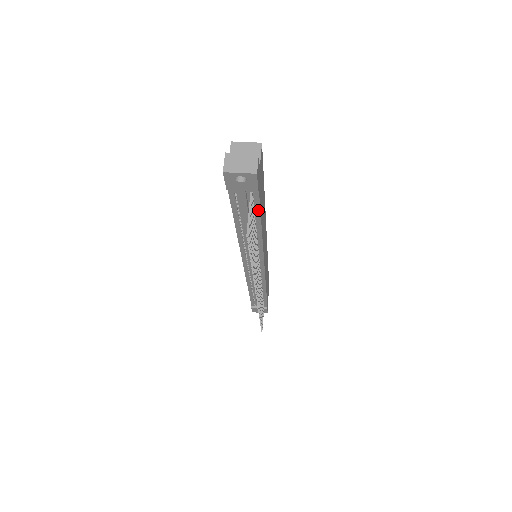
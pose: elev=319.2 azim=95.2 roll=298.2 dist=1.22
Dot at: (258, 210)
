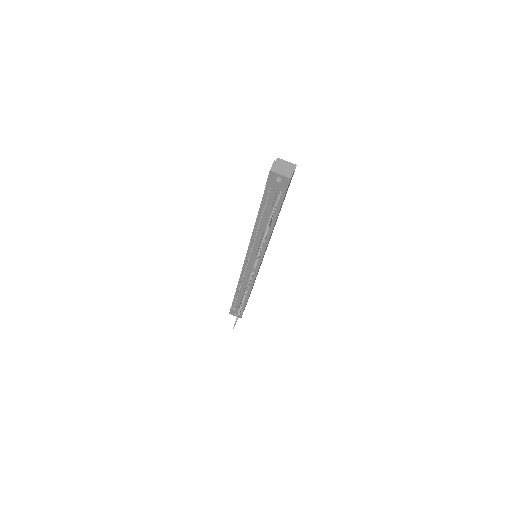
Dot at: (278, 209)
